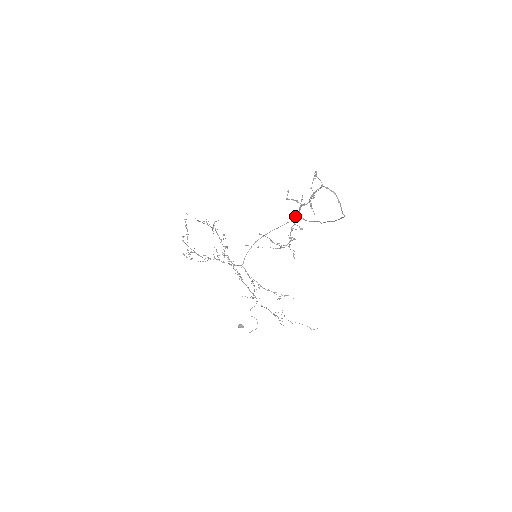
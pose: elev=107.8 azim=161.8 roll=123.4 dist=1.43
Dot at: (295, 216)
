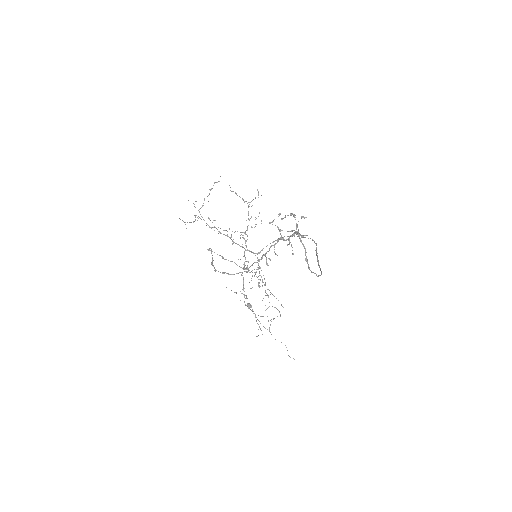
Dot at: (270, 246)
